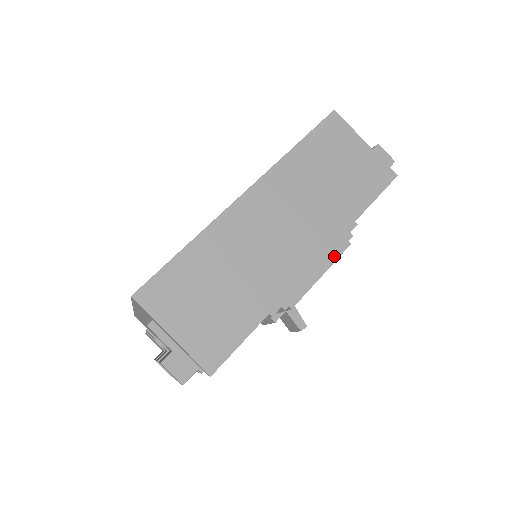
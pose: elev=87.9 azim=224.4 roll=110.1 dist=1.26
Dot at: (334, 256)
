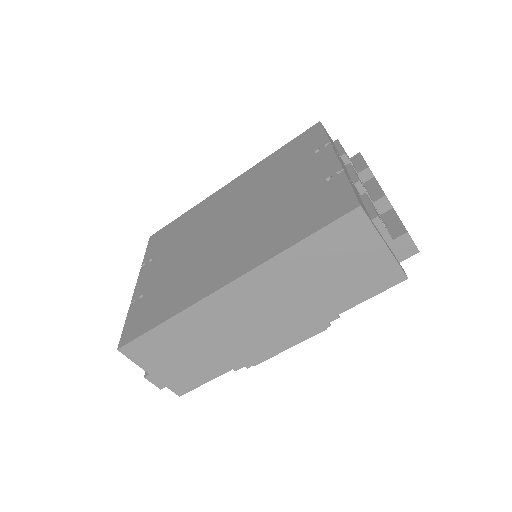
Dot at: (305, 338)
